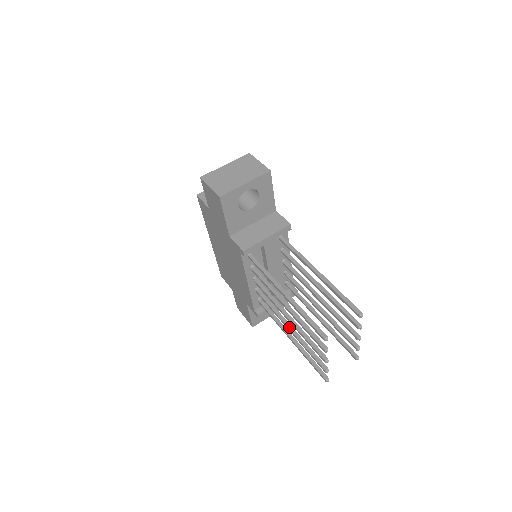
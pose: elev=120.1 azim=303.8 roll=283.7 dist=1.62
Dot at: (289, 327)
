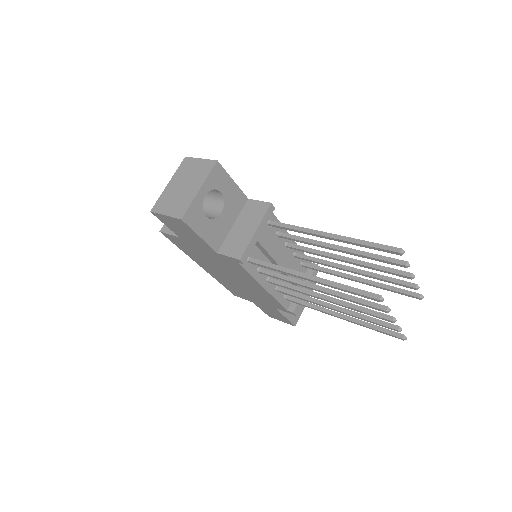
Dot at: (333, 307)
